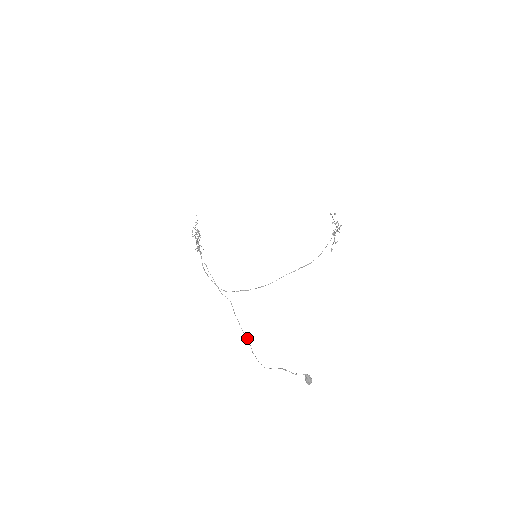
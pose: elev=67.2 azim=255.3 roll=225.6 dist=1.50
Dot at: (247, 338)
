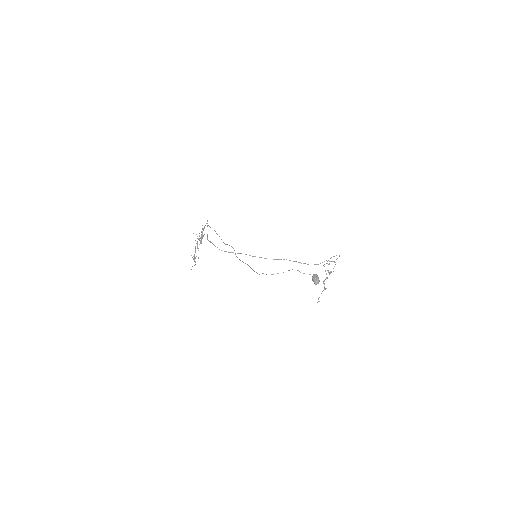
Dot at: (248, 265)
